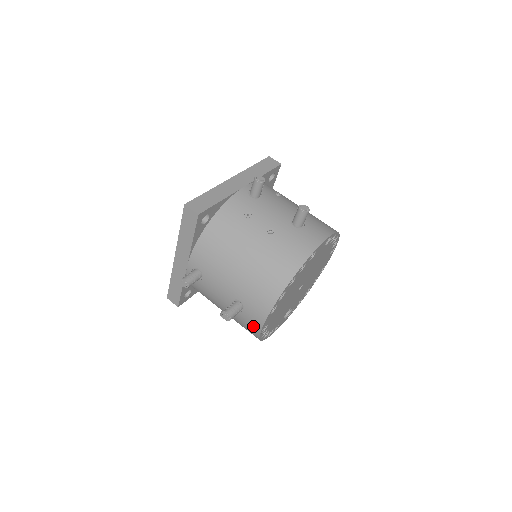
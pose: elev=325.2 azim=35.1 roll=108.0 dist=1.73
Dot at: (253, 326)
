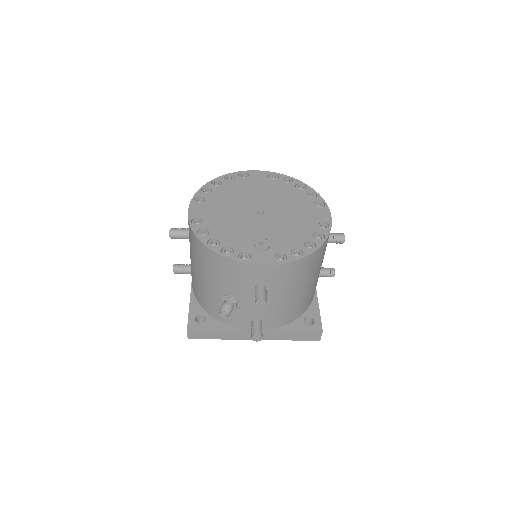
Dot at: occluded
